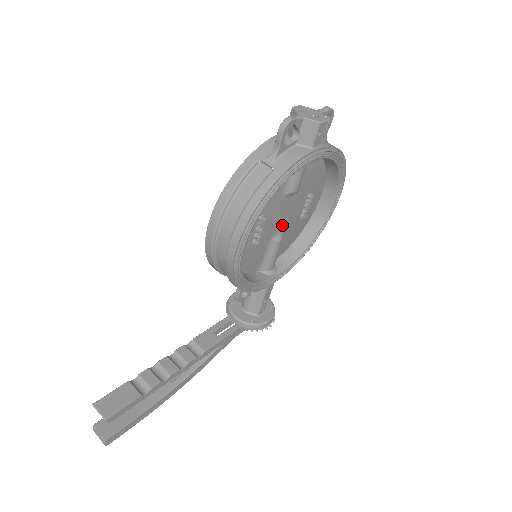
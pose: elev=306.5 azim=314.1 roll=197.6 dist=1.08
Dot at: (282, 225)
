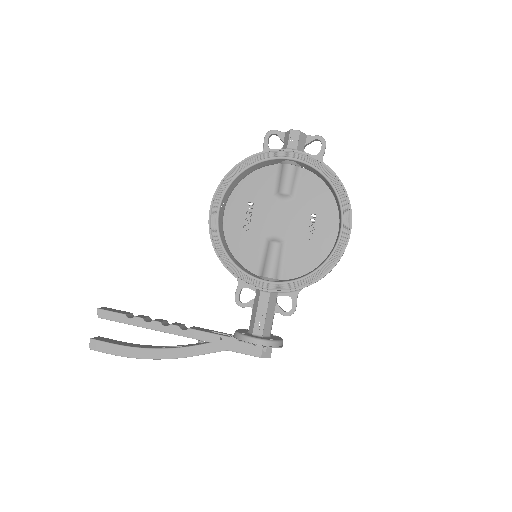
Dot at: (280, 230)
